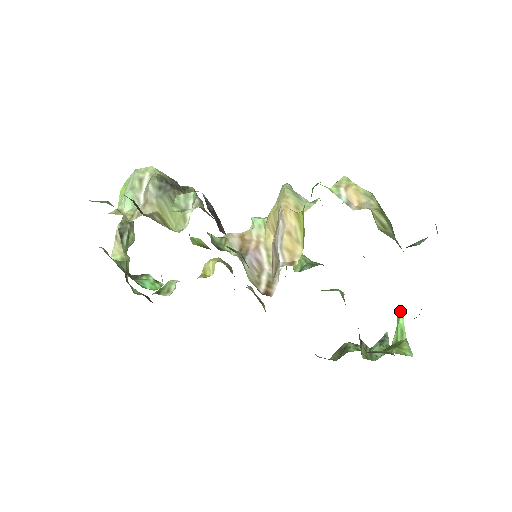
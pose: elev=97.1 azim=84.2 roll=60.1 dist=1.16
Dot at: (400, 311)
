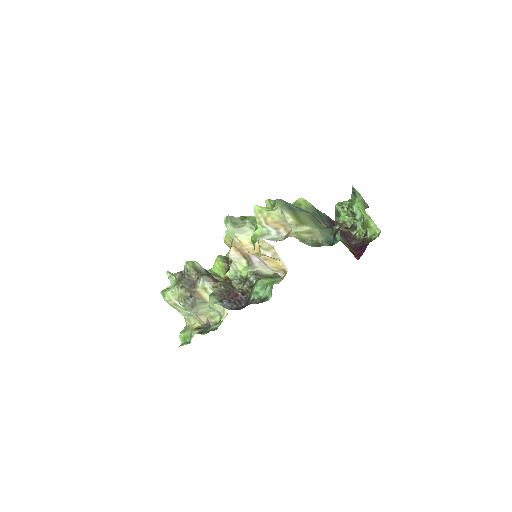
Dot at: (352, 198)
